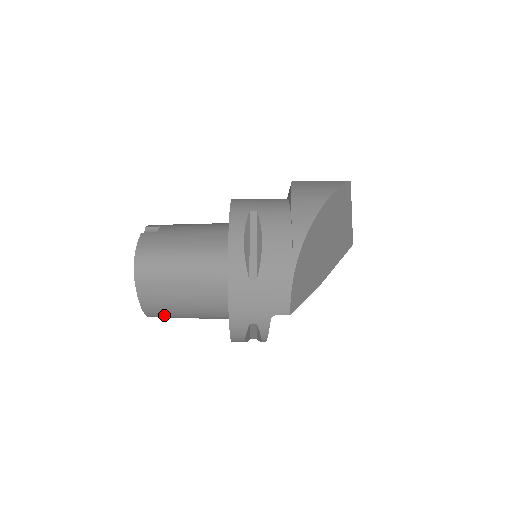
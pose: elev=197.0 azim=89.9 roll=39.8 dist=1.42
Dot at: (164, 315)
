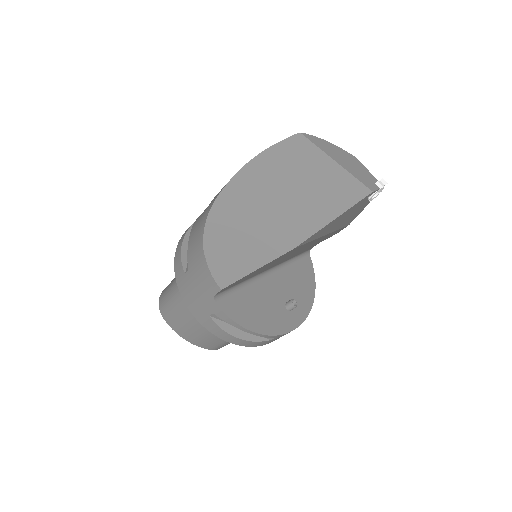
Dot at: (208, 342)
